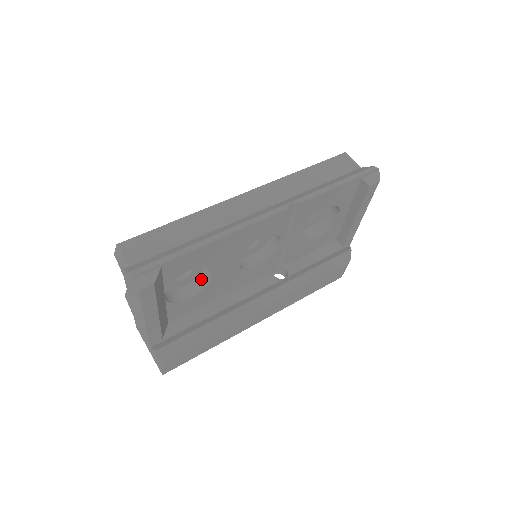
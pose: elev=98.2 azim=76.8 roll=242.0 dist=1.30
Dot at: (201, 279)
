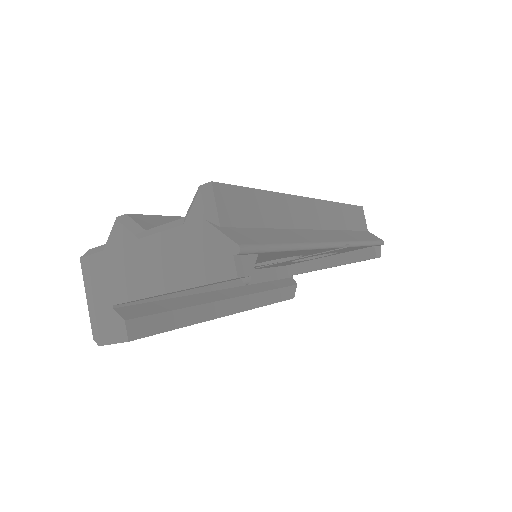
Dot at: occluded
